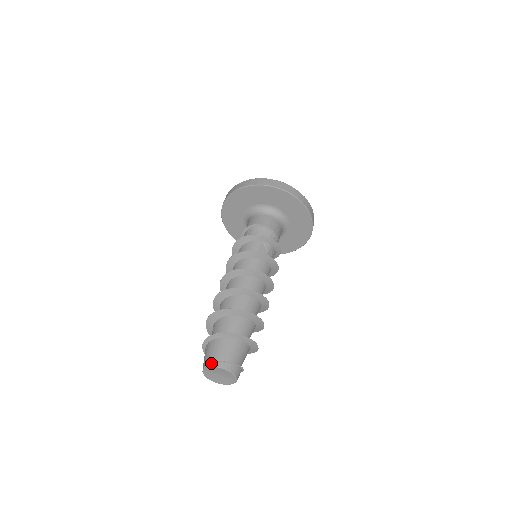
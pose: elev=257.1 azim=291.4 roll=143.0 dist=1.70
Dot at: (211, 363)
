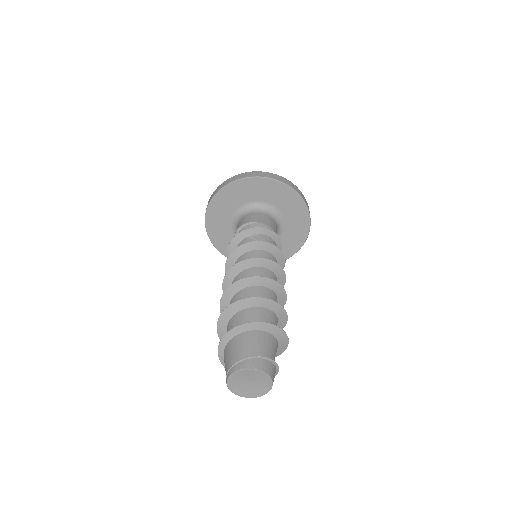
Dot at: (227, 374)
